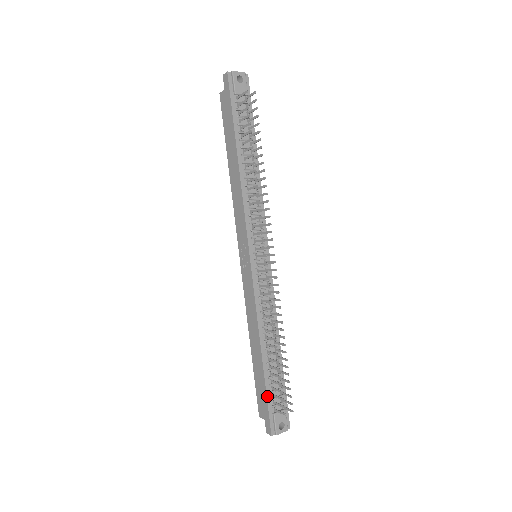
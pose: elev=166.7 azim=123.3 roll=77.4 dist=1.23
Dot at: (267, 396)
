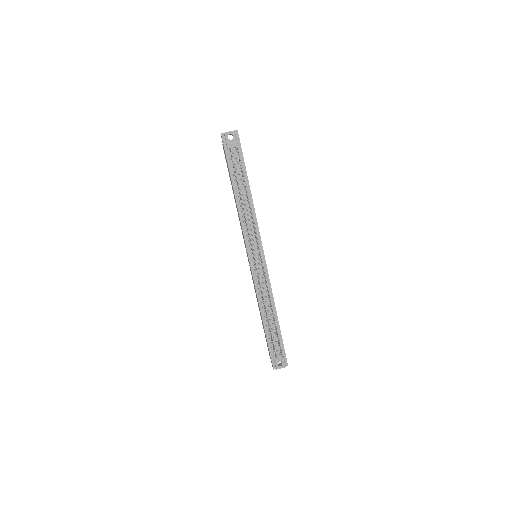
Dot at: (268, 346)
